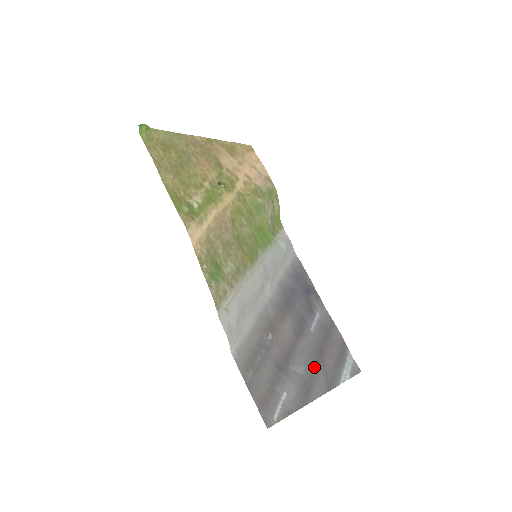
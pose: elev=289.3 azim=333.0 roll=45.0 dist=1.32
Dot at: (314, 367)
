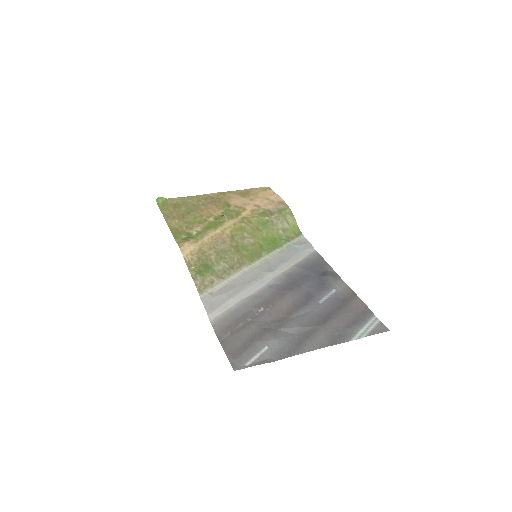
Dot at: (313, 328)
